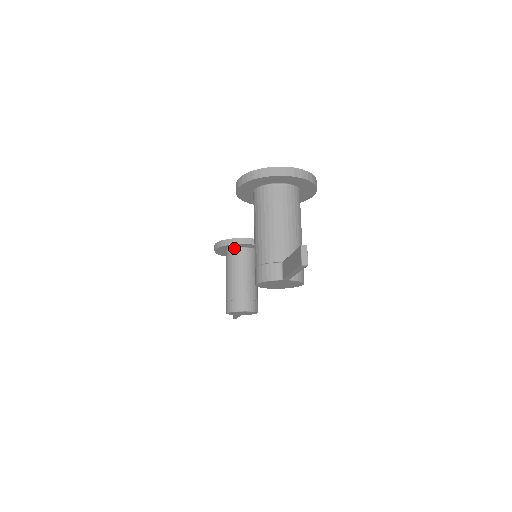
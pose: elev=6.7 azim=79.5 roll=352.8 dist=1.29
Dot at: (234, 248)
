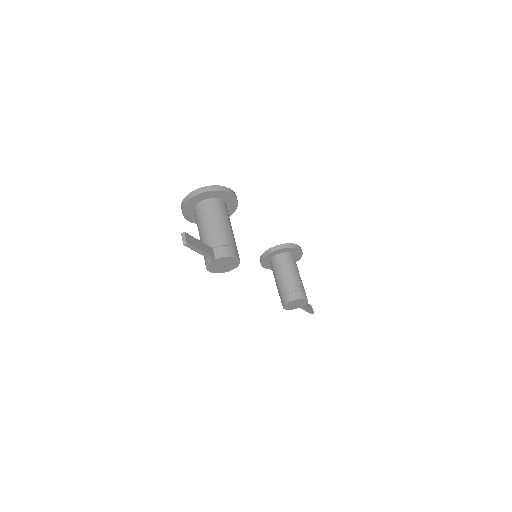
Dot at: (271, 259)
